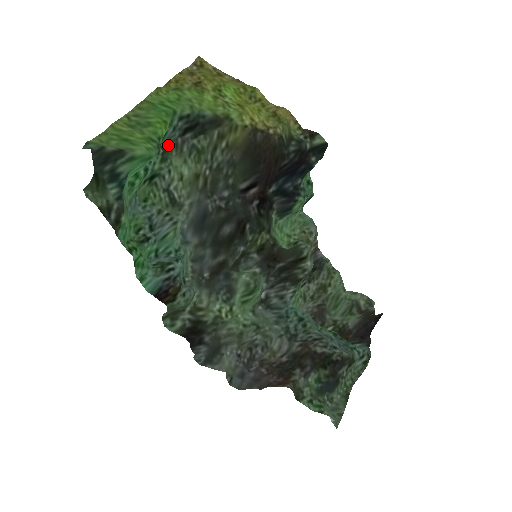
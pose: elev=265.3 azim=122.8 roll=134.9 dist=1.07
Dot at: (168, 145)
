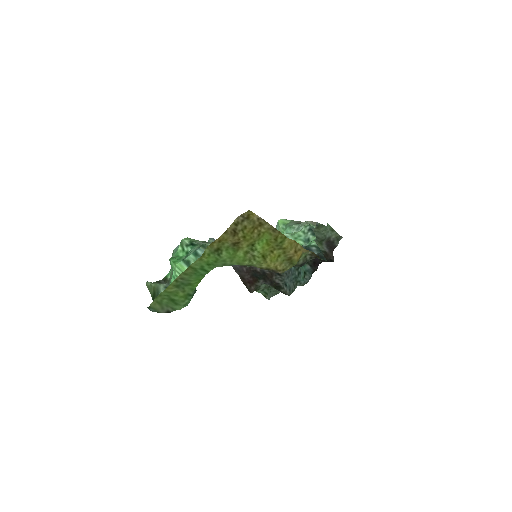
Dot at: occluded
